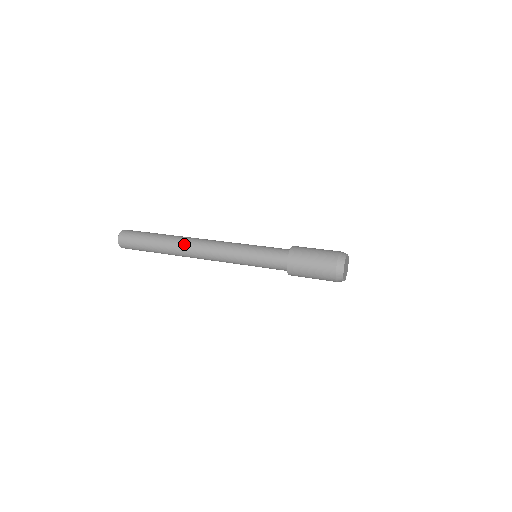
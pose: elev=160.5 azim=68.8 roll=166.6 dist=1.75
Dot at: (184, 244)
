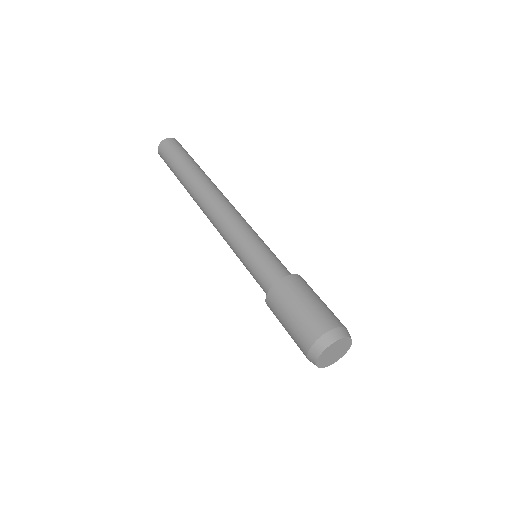
Dot at: (196, 199)
